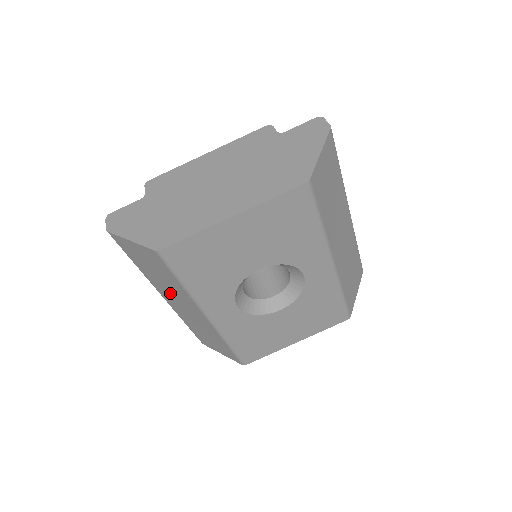
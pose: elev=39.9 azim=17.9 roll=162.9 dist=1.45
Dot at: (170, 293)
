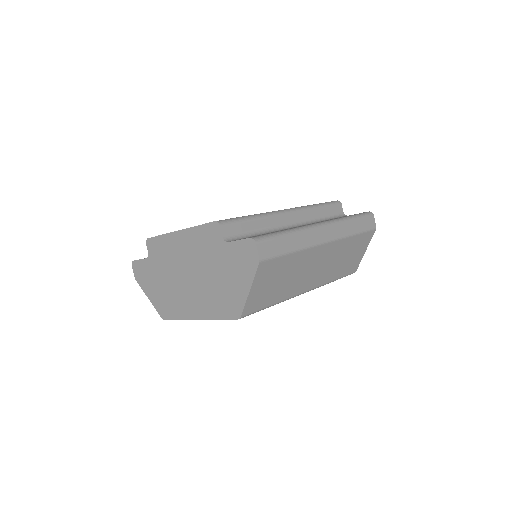
Dot at: occluded
